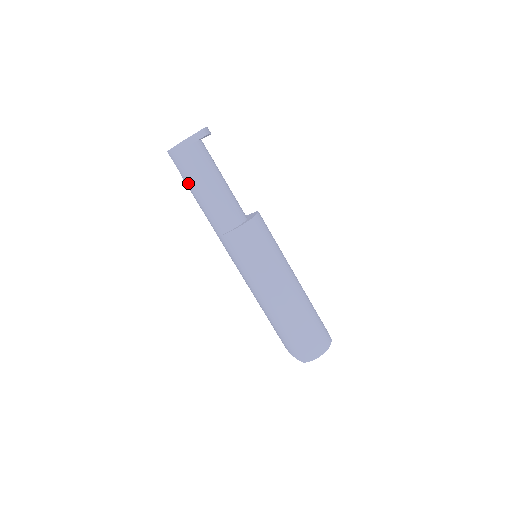
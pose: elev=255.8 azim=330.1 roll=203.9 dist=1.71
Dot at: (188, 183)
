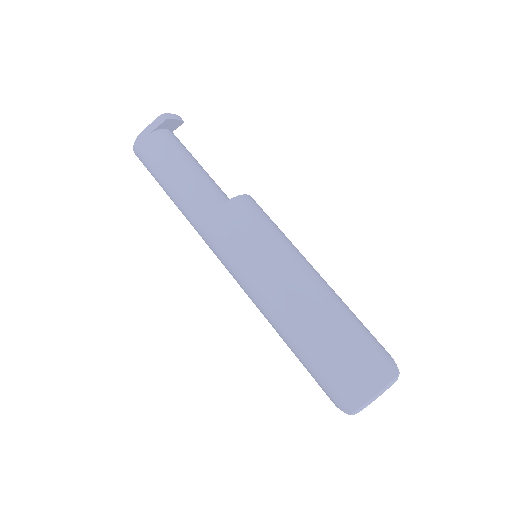
Dot at: (158, 182)
